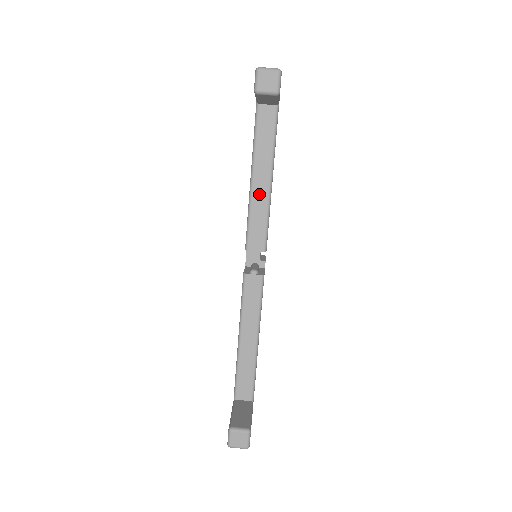
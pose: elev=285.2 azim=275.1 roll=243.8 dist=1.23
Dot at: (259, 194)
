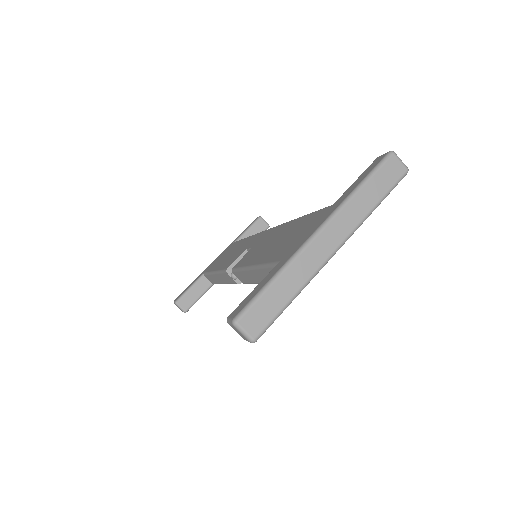
Dot at: (252, 276)
